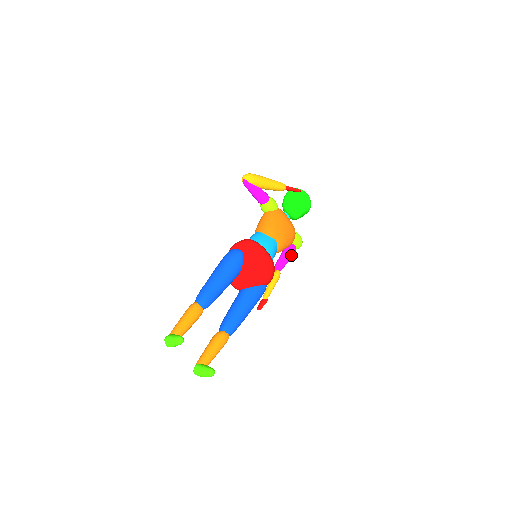
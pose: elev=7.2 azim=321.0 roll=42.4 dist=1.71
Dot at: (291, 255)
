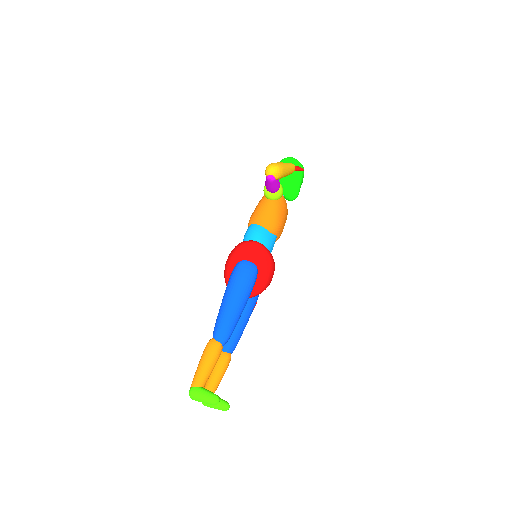
Dot at: occluded
